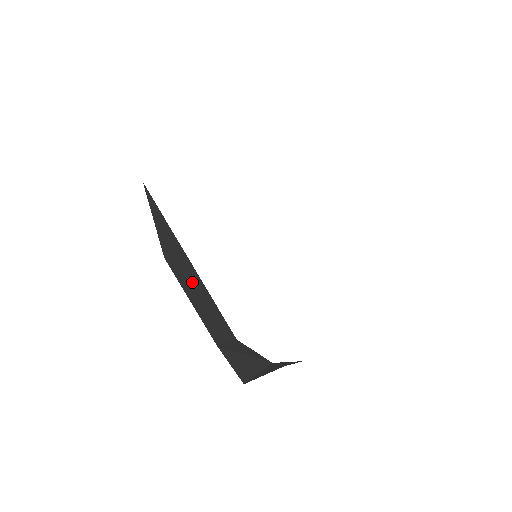
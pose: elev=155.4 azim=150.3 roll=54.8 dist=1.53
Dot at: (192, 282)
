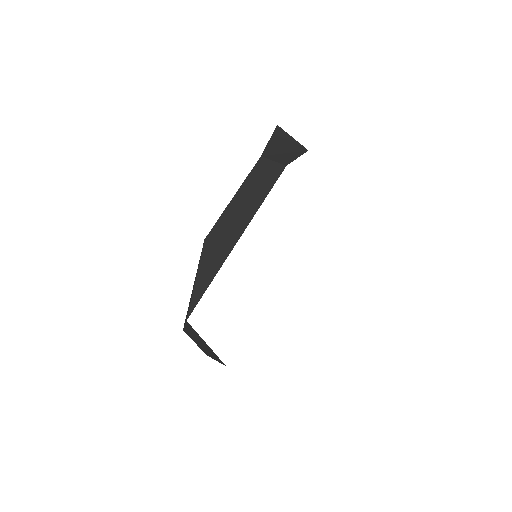
Dot at: (204, 347)
